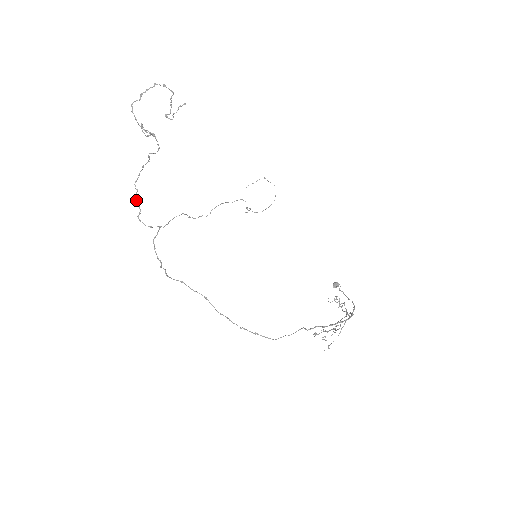
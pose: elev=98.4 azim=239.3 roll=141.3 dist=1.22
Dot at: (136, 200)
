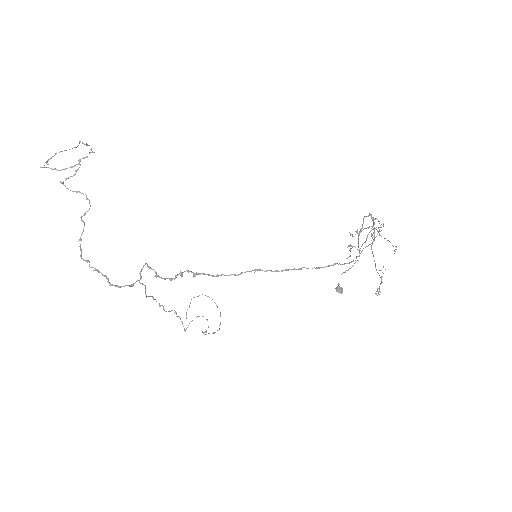
Dot at: (94, 270)
